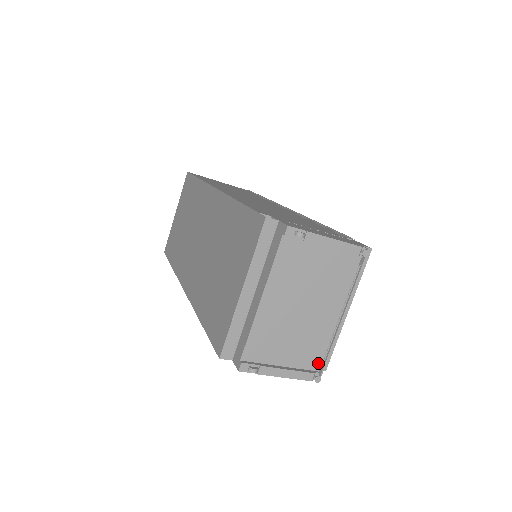
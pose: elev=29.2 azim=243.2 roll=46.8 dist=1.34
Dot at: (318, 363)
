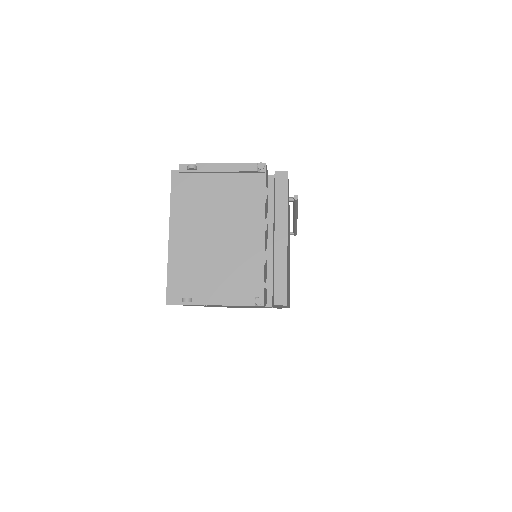
Dot at: (259, 288)
